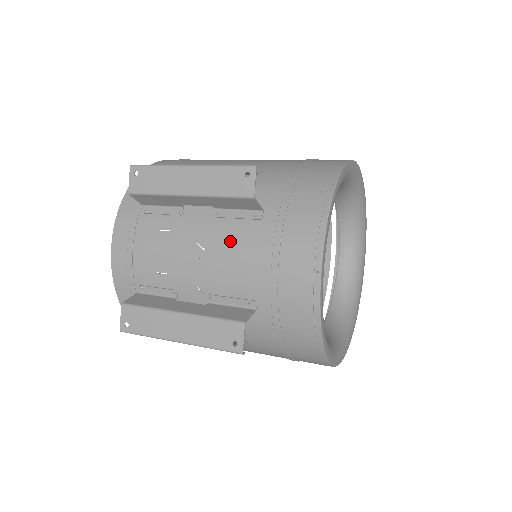
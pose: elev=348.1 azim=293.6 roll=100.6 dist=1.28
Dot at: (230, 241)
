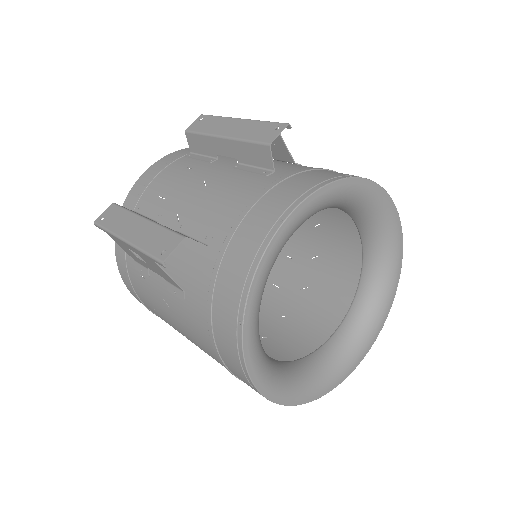
Dot at: (230, 183)
